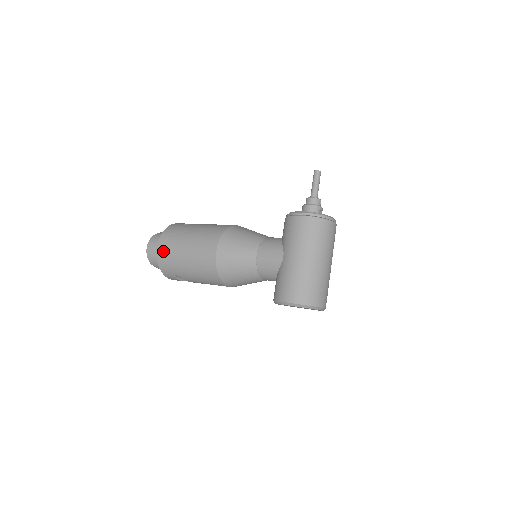
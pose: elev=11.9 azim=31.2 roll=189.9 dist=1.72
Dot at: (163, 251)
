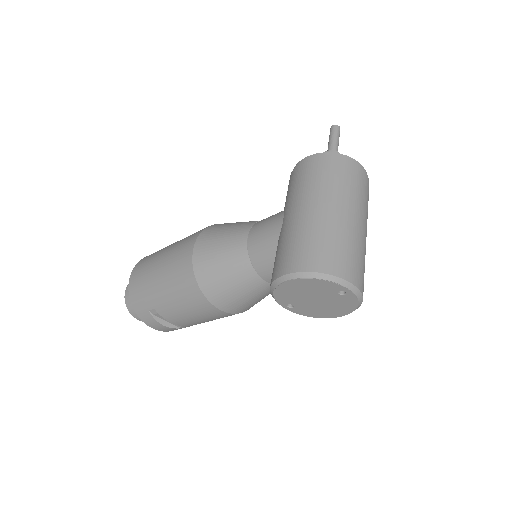
Dot at: (136, 276)
